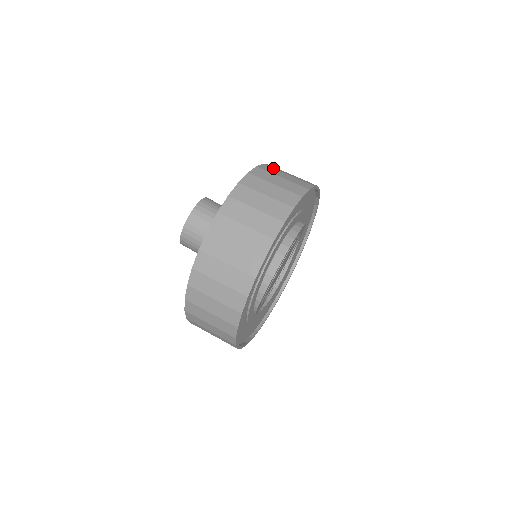
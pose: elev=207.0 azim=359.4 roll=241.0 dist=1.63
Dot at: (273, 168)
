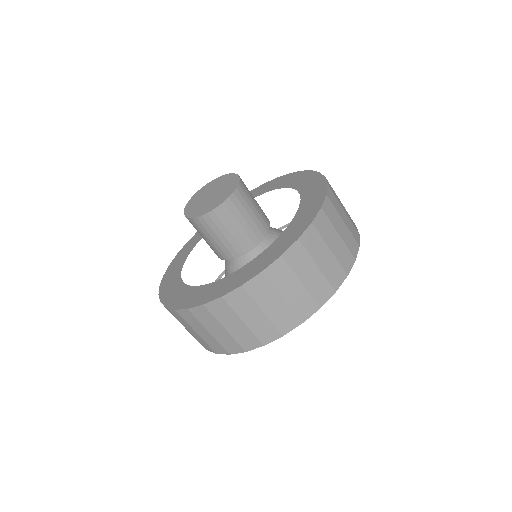
Dot at: (334, 206)
